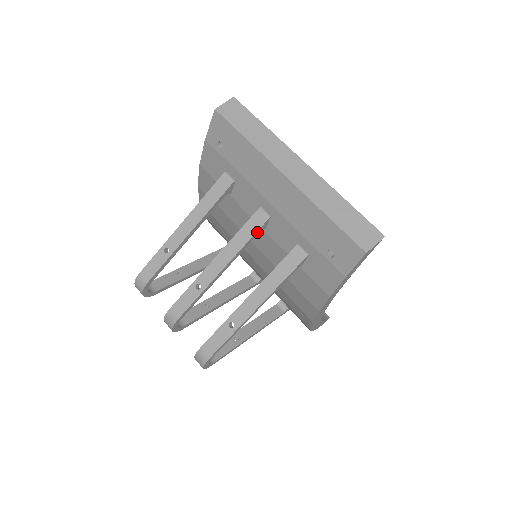
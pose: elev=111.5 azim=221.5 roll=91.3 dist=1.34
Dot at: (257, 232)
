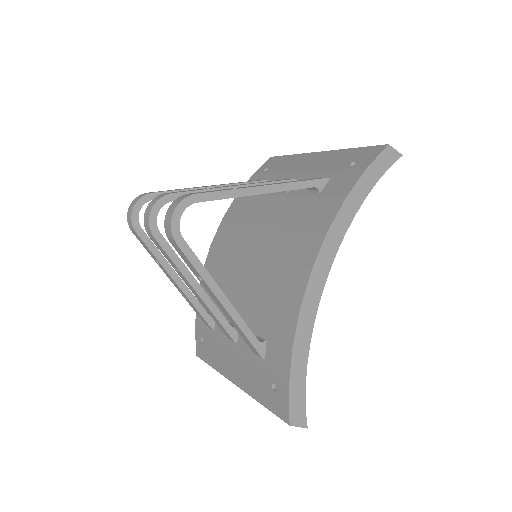
Dot at: occluded
